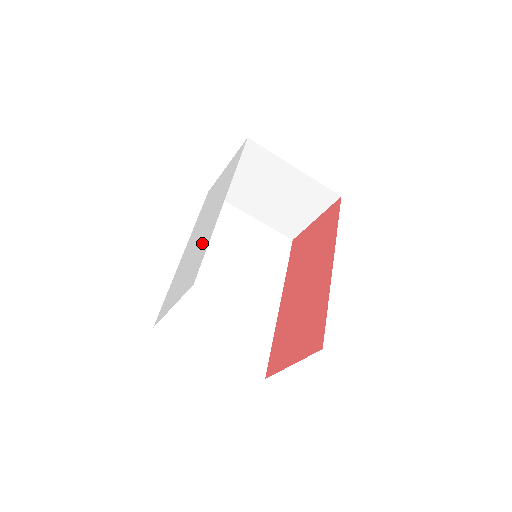
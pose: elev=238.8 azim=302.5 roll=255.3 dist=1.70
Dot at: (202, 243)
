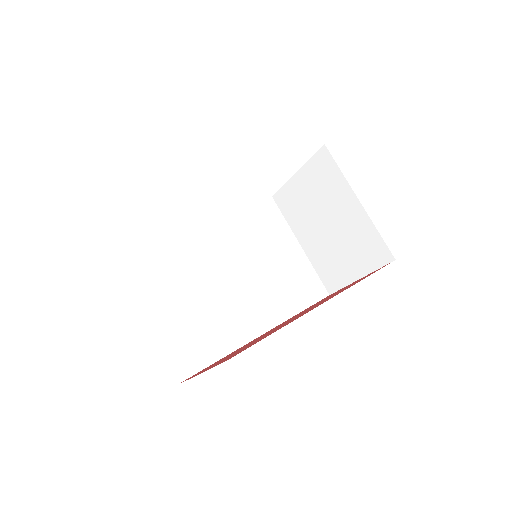
Dot at: occluded
